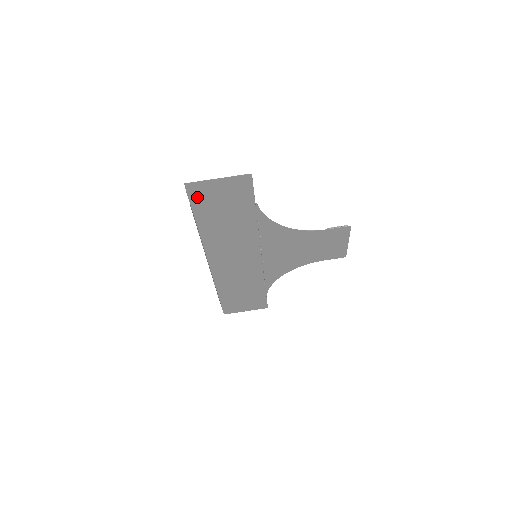
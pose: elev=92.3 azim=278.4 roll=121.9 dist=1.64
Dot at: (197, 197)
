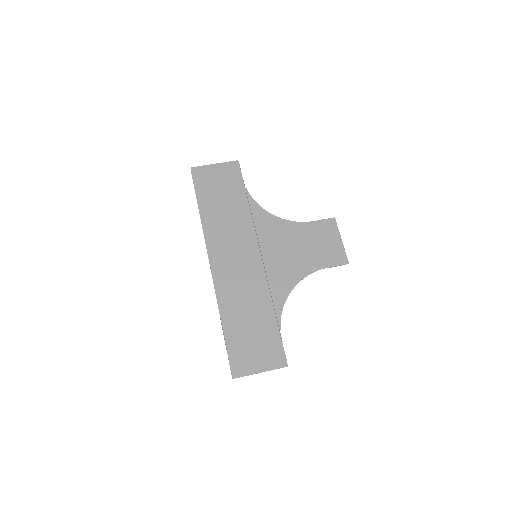
Dot at: (200, 181)
